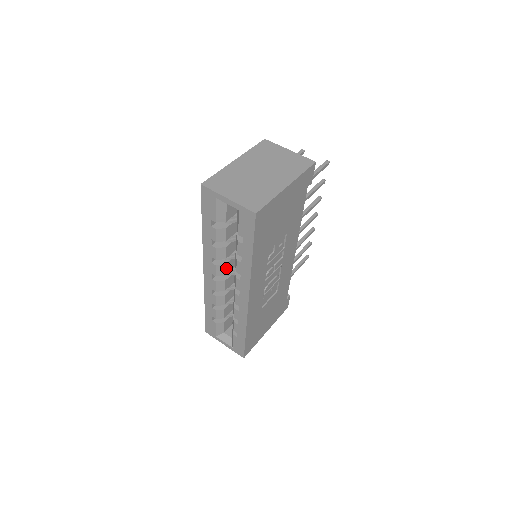
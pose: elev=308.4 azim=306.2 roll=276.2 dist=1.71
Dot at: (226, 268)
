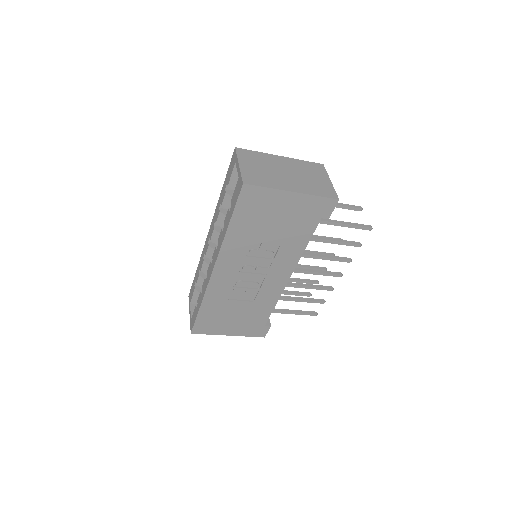
Dot at: occluded
